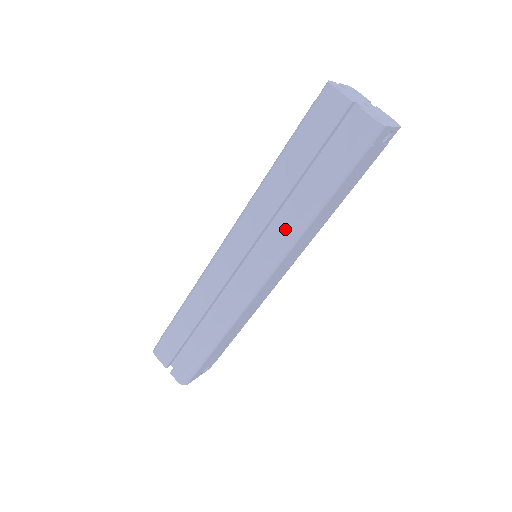
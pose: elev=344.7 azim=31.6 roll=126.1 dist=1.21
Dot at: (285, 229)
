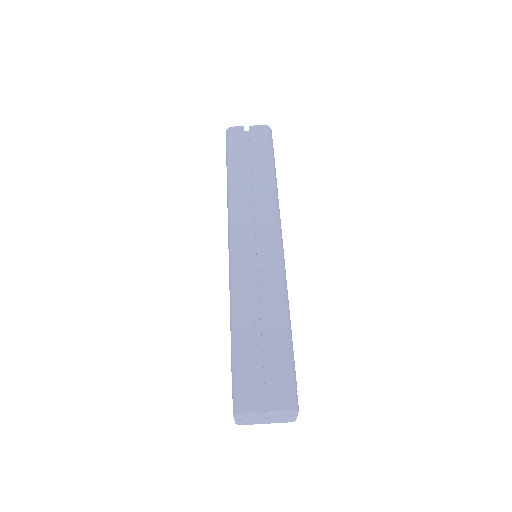
Dot at: occluded
